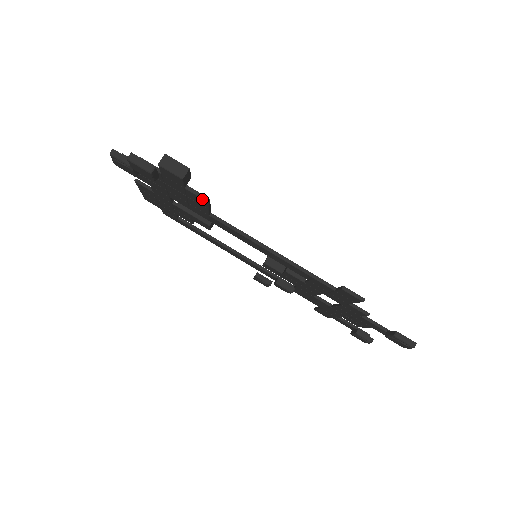
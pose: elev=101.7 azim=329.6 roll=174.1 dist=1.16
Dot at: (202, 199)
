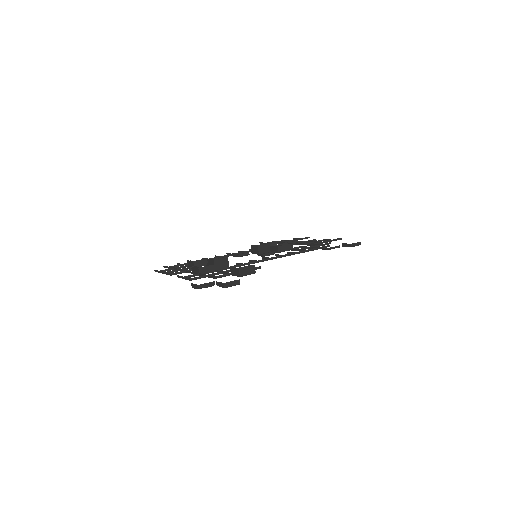
Dot at: occluded
